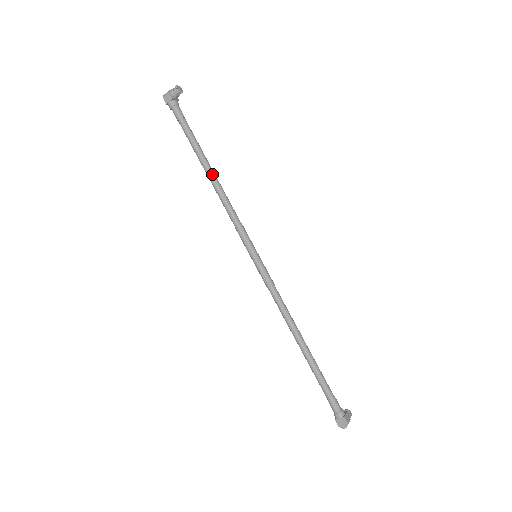
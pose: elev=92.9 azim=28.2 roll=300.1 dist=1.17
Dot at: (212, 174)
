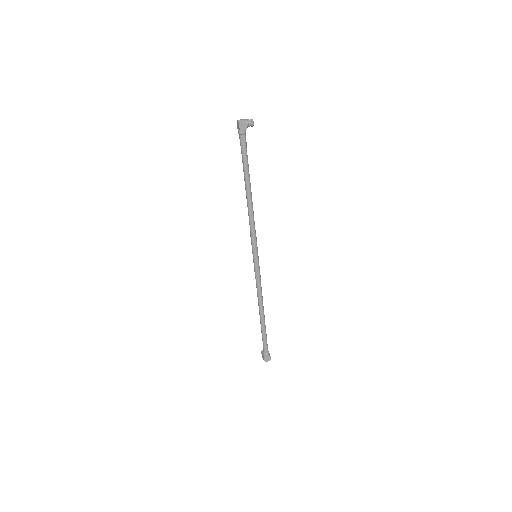
Dot at: (251, 194)
